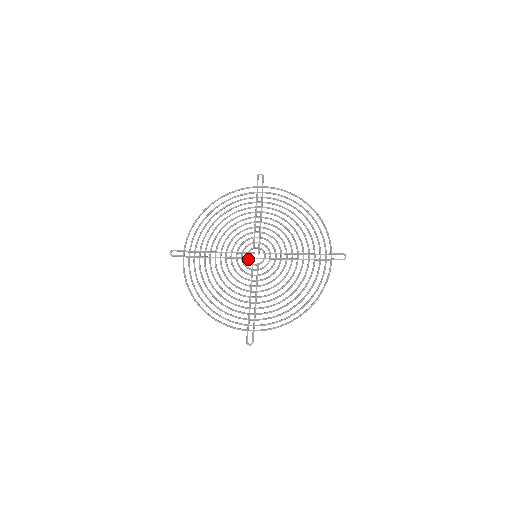
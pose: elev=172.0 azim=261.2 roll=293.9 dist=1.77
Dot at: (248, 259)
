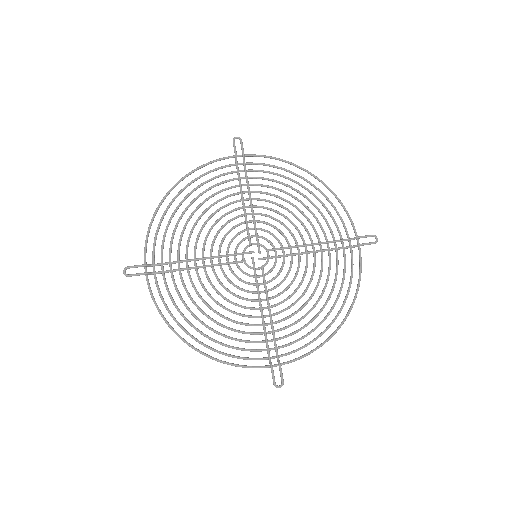
Dot at: occluded
